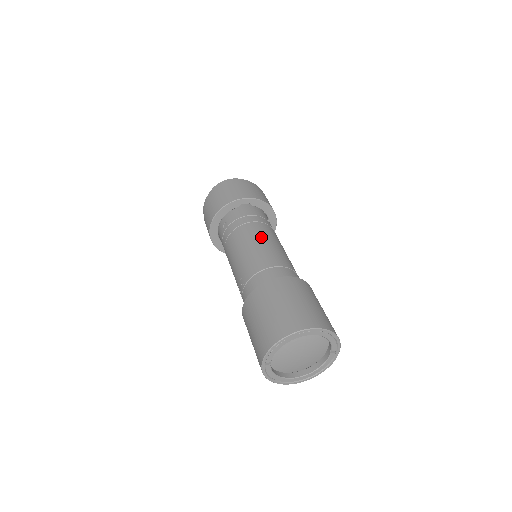
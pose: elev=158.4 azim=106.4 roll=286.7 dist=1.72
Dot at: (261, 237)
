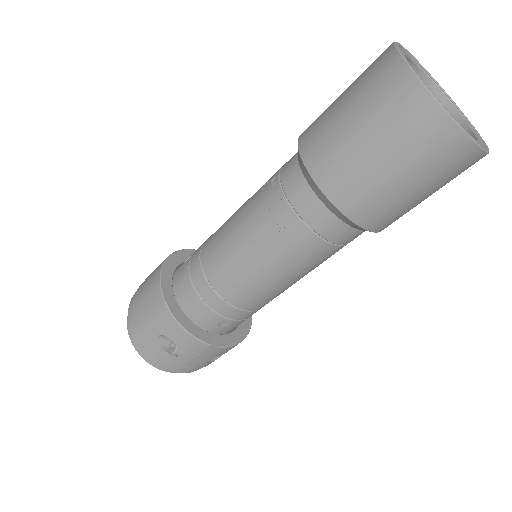
Dot at: occluded
